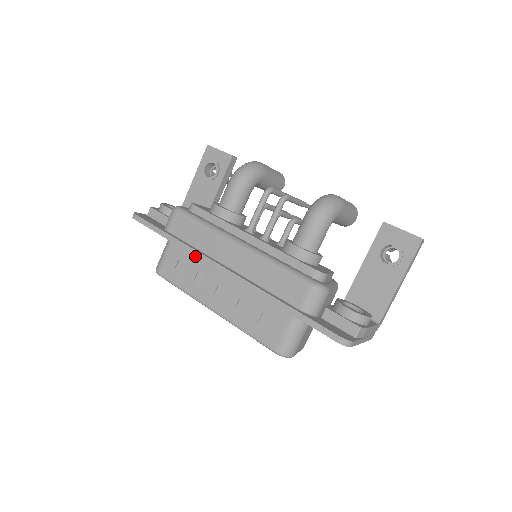
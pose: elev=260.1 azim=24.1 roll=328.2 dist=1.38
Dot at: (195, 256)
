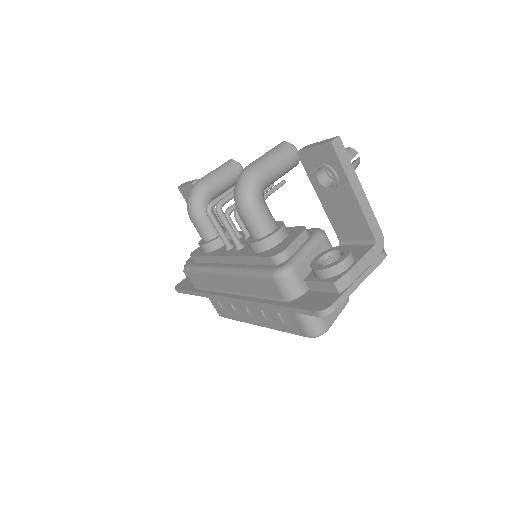
Dot at: occluded
